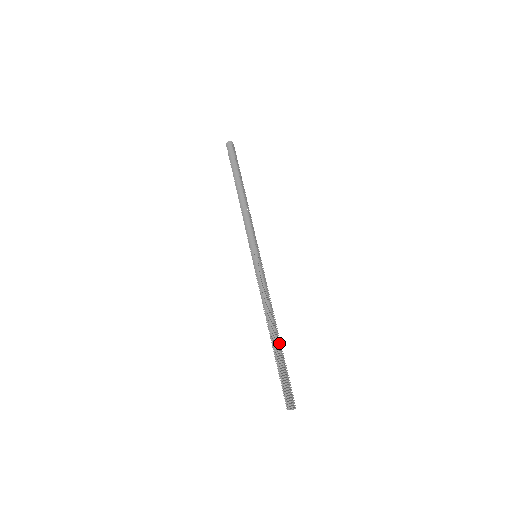
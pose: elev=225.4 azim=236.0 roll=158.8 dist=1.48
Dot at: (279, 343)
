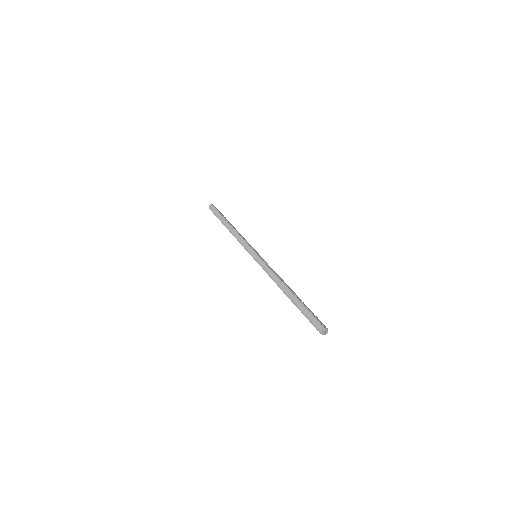
Dot at: (295, 296)
